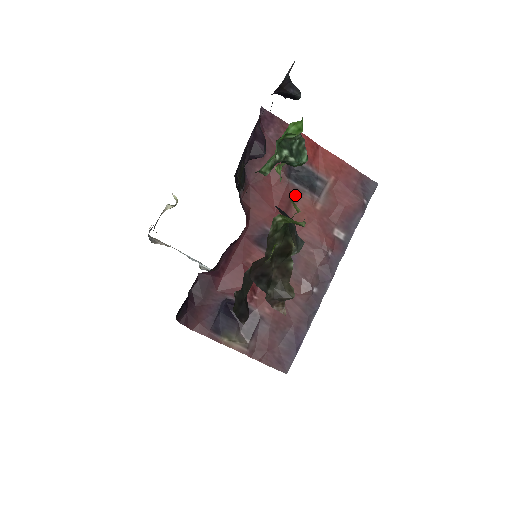
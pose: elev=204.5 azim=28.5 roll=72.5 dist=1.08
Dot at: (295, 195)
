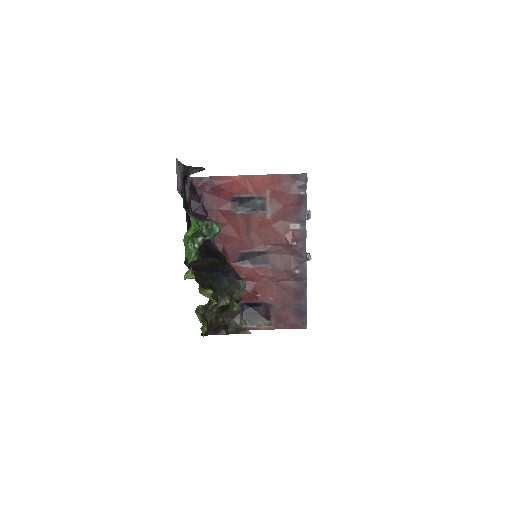
Dot at: (248, 219)
